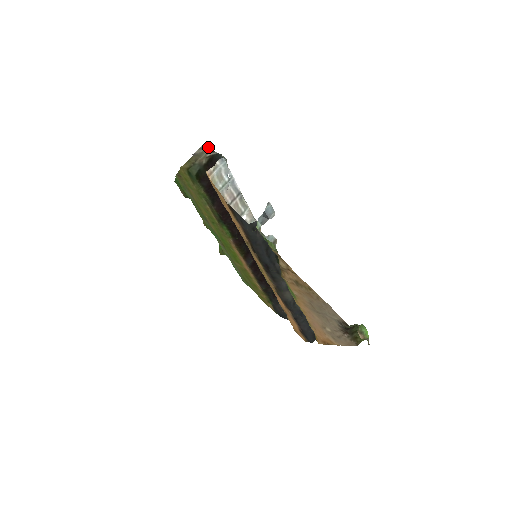
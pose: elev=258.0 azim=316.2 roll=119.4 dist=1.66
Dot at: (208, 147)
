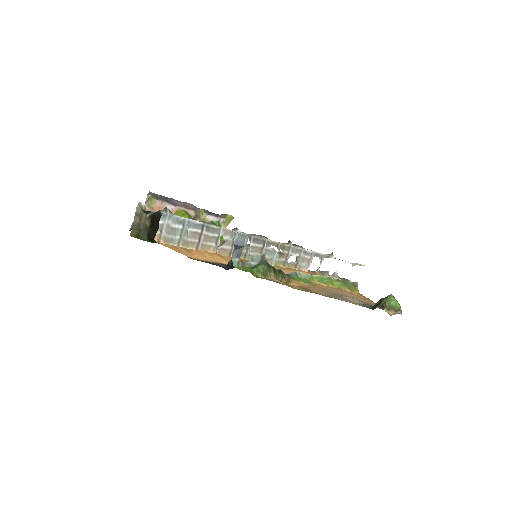
Dot at: (142, 210)
